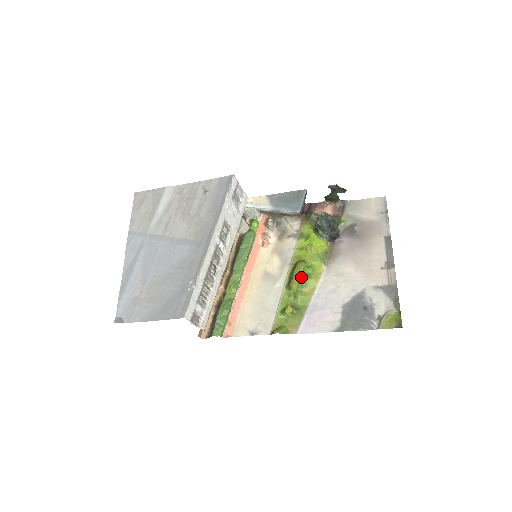
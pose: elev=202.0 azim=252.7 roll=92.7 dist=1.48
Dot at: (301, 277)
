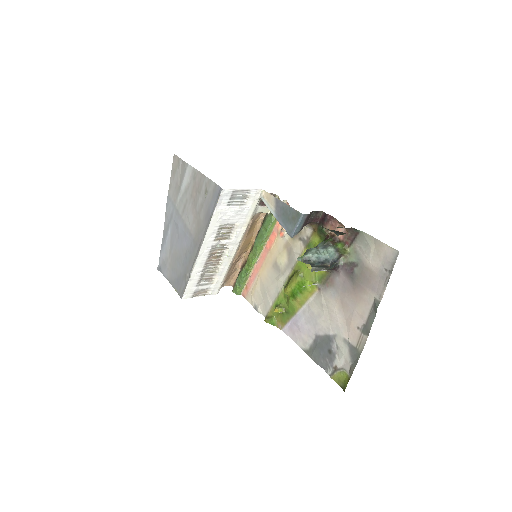
Dot at: (294, 288)
